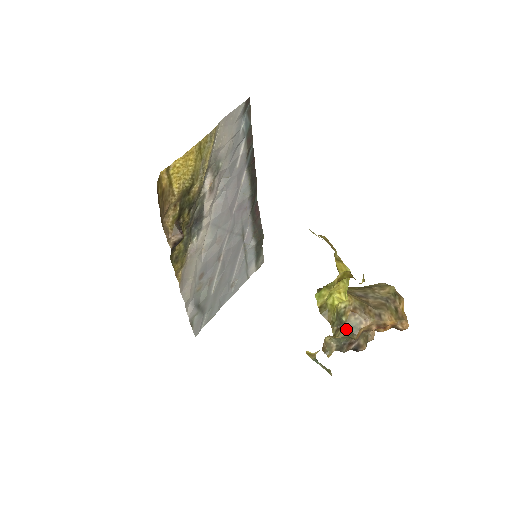
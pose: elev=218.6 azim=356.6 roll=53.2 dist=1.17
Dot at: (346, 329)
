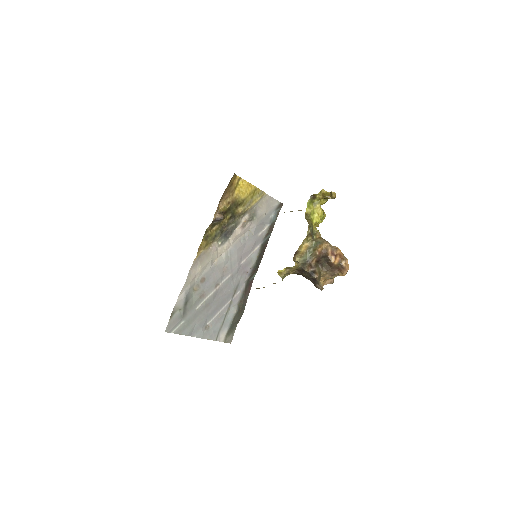
Dot at: (314, 241)
